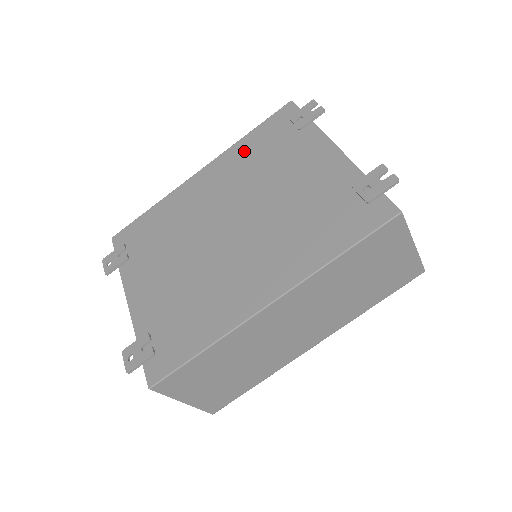
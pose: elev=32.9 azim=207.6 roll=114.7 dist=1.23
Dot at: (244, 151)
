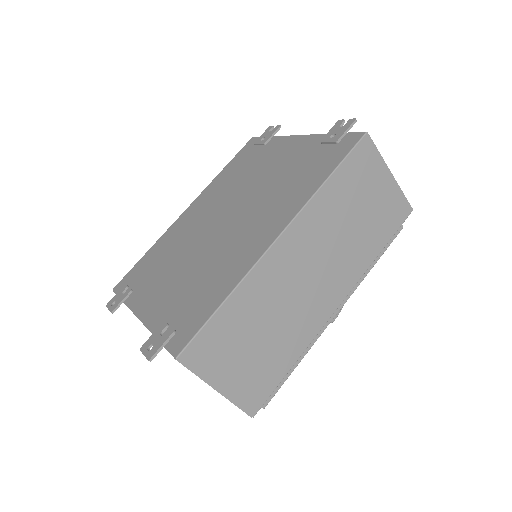
Dot at: (222, 178)
